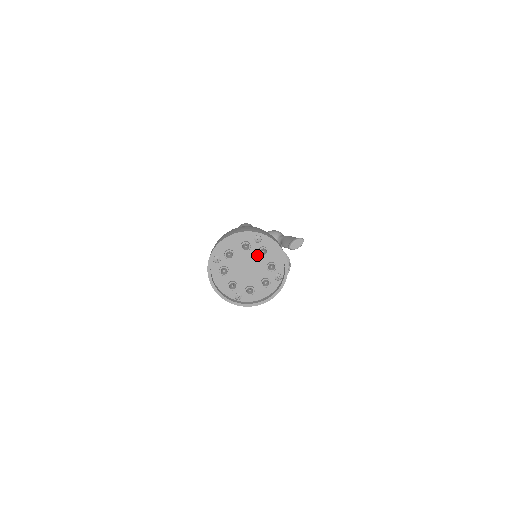
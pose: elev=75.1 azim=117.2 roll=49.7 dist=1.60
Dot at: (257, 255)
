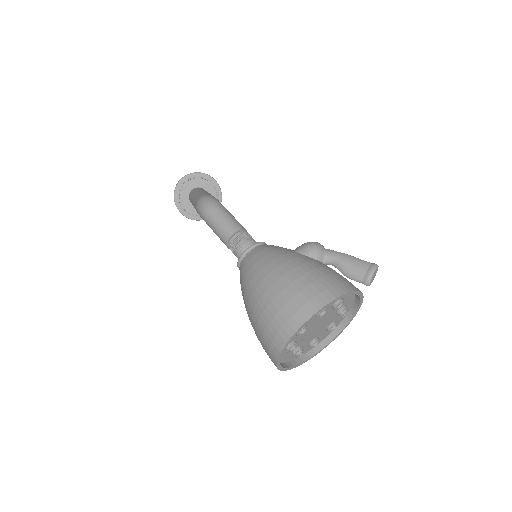
Dot at: (330, 310)
